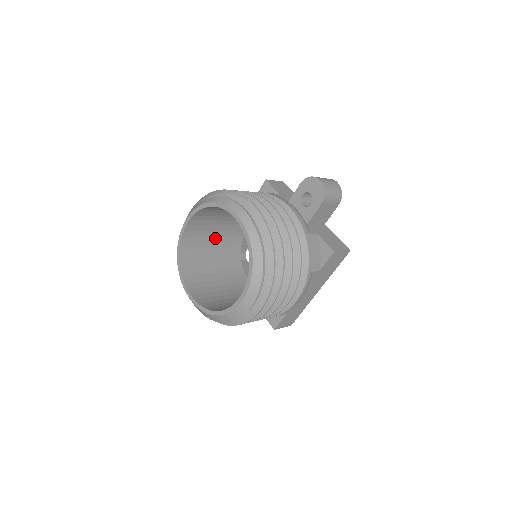
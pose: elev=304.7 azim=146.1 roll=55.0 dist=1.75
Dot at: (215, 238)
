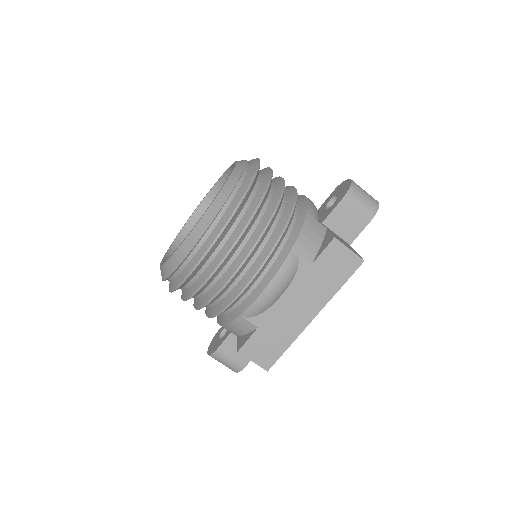
Dot at: occluded
